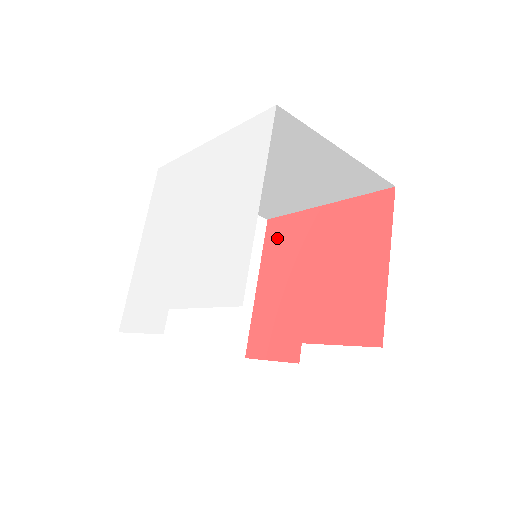
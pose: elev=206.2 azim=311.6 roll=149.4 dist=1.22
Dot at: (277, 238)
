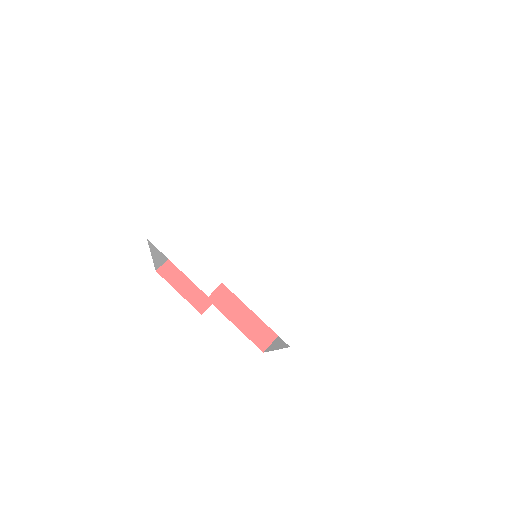
Dot at: occluded
